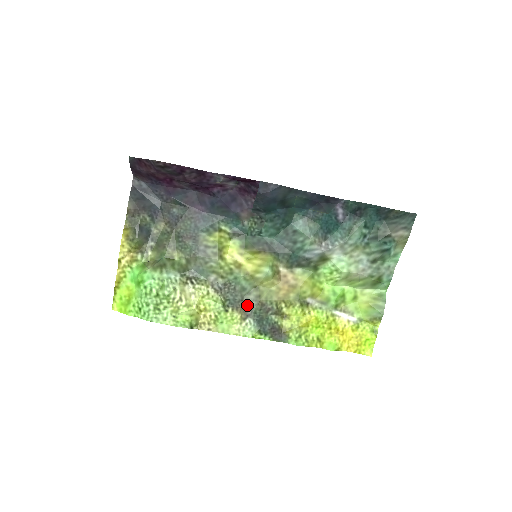
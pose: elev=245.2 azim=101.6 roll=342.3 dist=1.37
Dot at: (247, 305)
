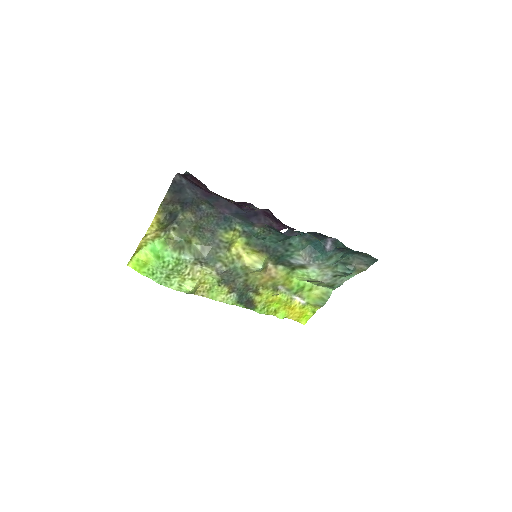
Dot at: (236, 285)
